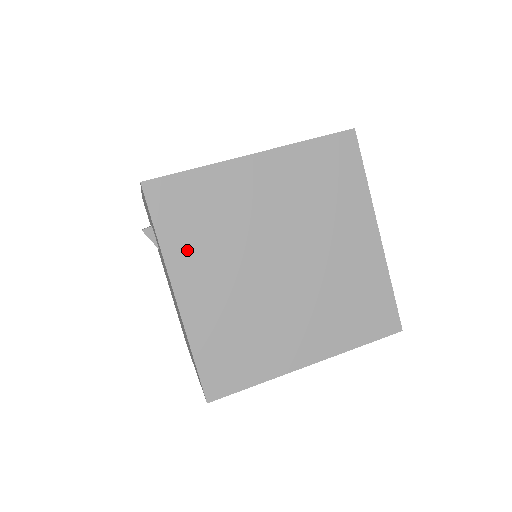
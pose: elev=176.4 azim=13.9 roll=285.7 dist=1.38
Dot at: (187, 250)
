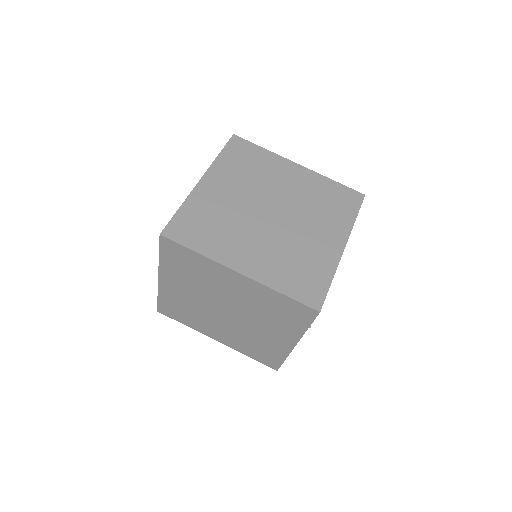
Dot at: (227, 169)
